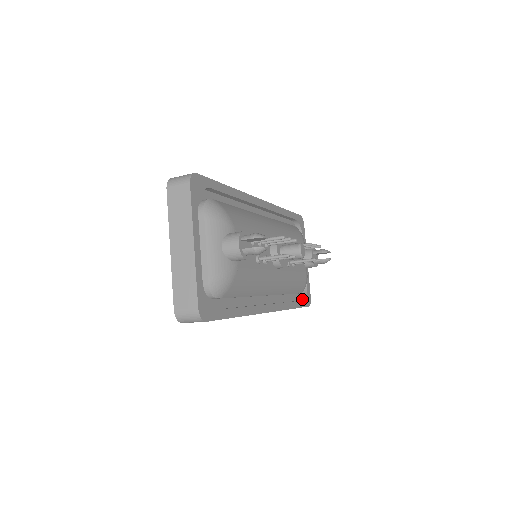
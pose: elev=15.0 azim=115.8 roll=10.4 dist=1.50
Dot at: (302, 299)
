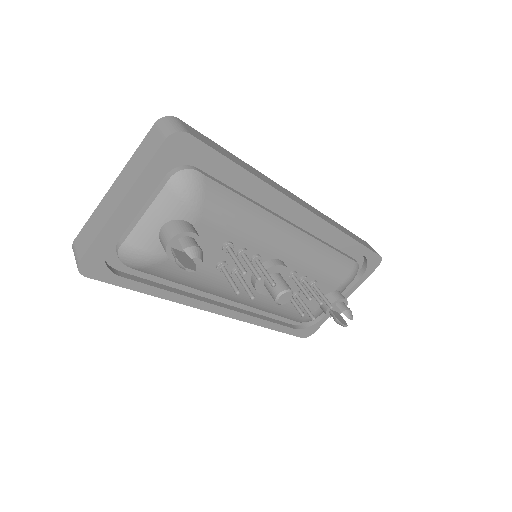
Dot at: (298, 327)
